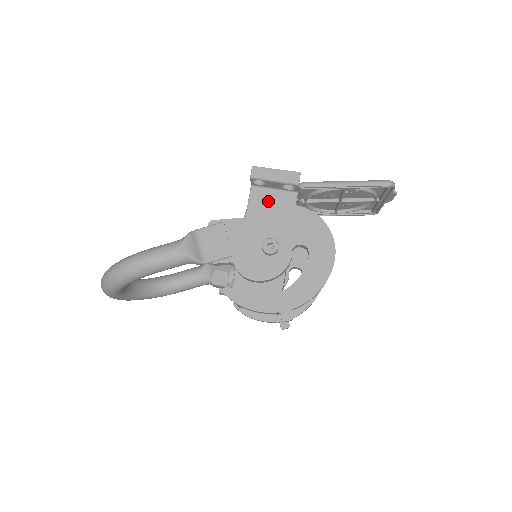
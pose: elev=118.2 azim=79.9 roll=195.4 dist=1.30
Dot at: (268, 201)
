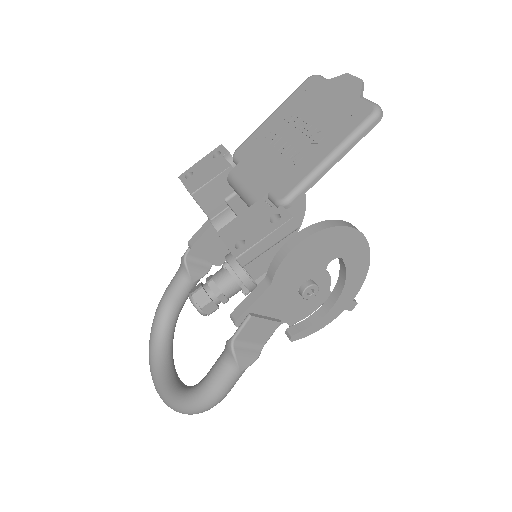
Dot at: occluded
